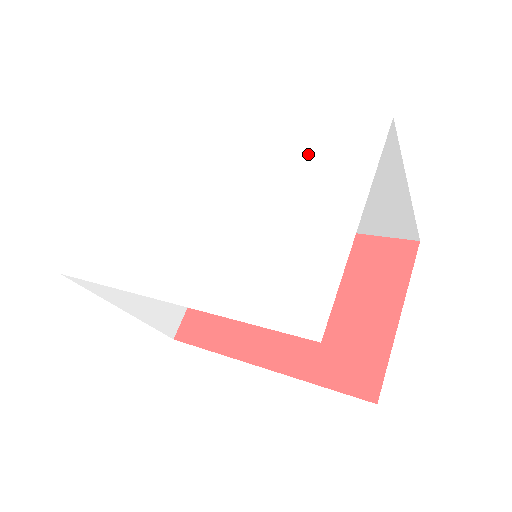
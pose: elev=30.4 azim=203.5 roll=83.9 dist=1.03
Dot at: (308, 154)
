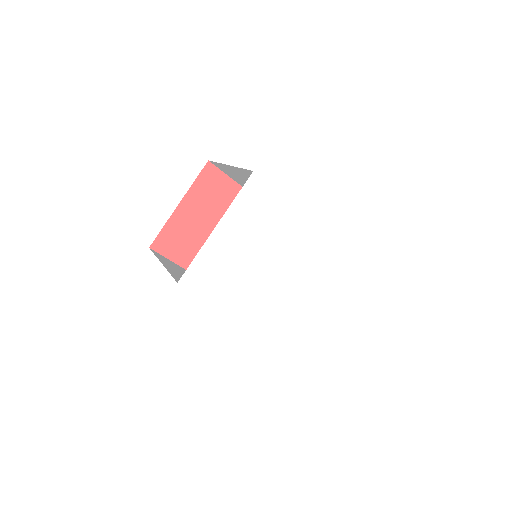
Dot at: (333, 266)
